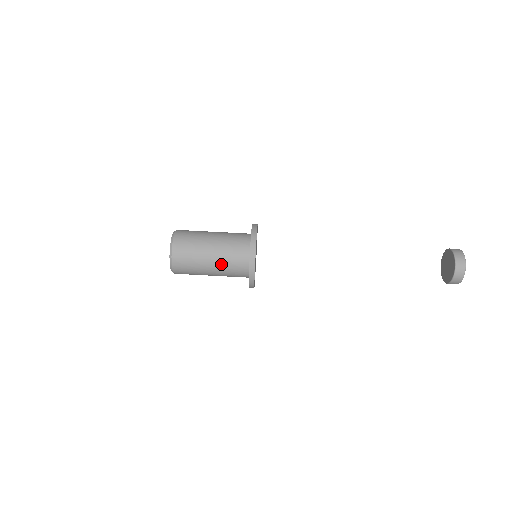
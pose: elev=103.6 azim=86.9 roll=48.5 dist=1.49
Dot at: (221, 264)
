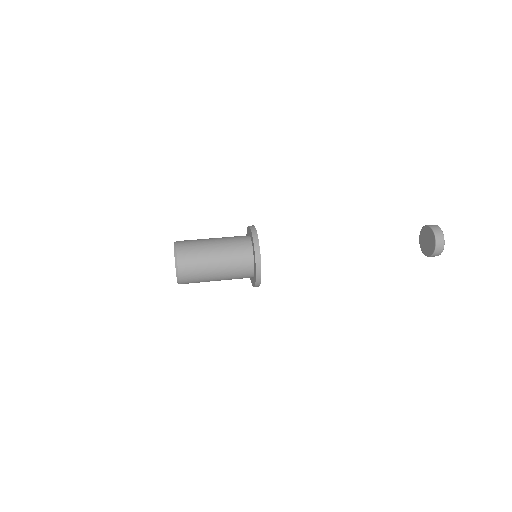
Dot at: (225, 246)
